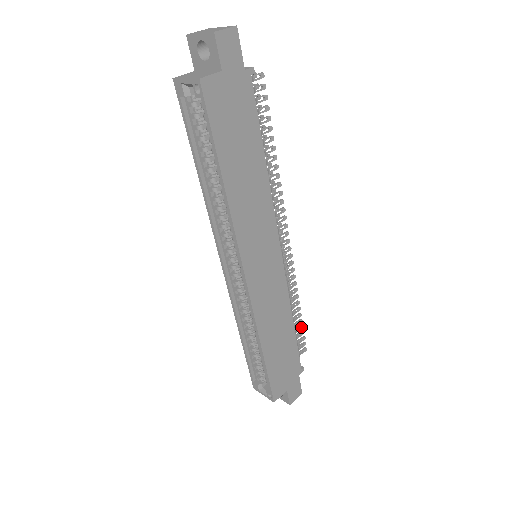
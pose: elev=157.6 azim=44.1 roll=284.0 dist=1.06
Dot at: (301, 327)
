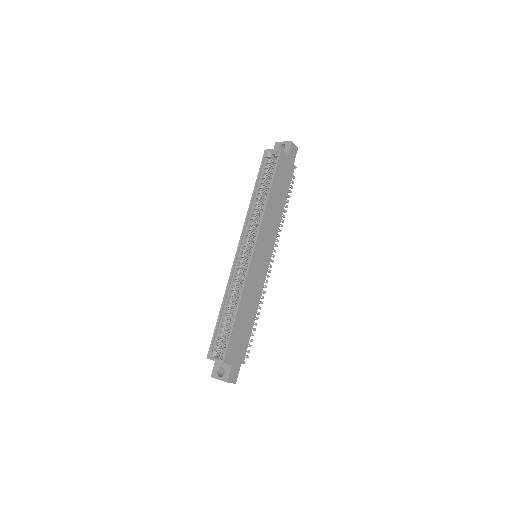
Dot at: (253, 334)
